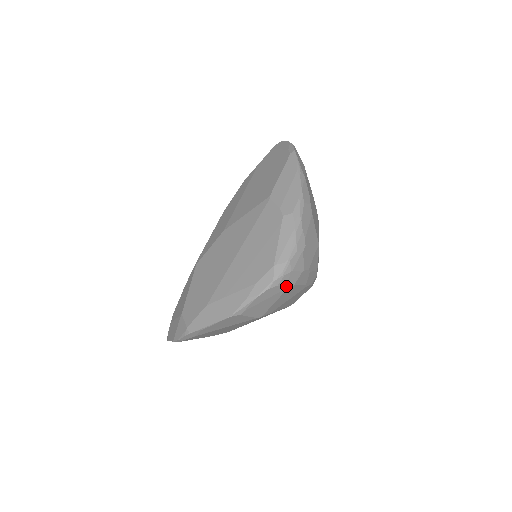
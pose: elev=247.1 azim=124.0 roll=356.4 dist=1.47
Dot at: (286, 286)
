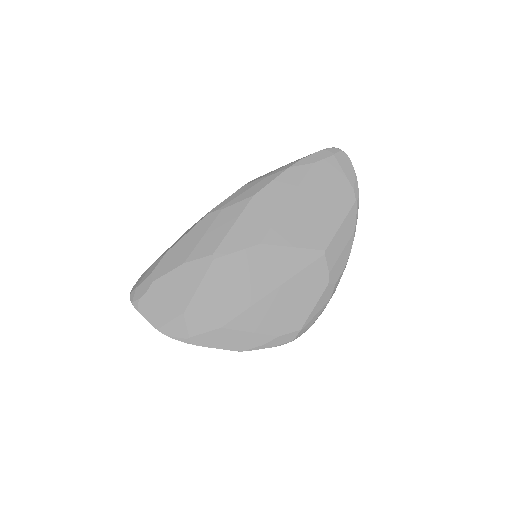
Dot at: occluded
